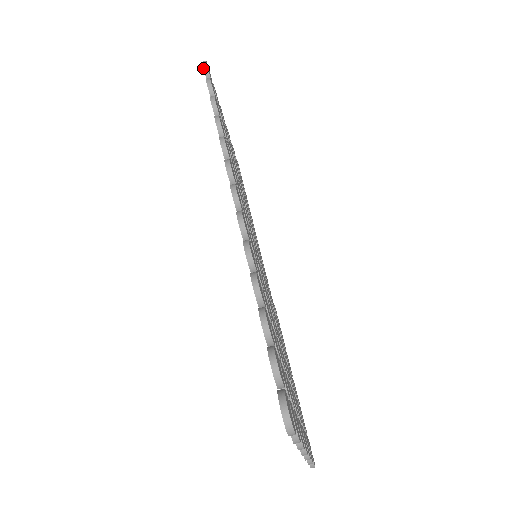
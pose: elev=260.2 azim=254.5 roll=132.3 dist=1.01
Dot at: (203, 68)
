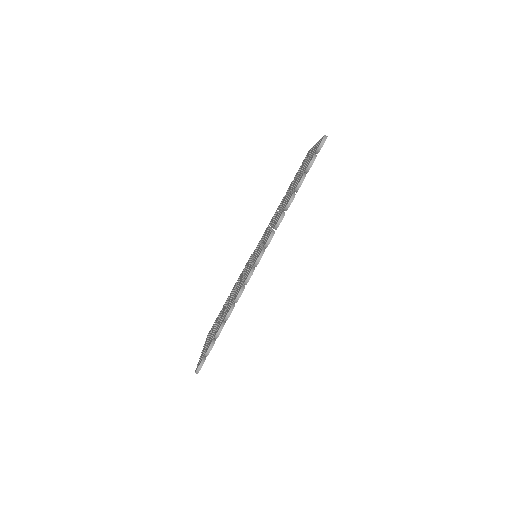
Dot at: (319, 146)
